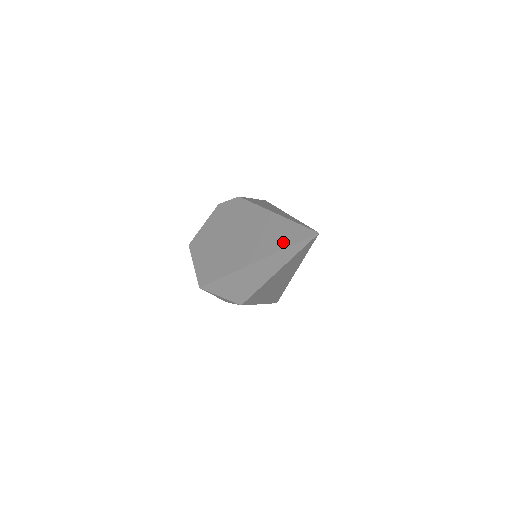
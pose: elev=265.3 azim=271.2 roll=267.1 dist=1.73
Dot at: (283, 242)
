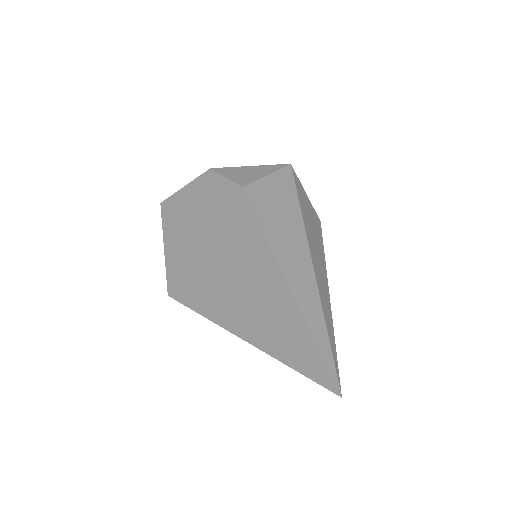
Dot at: (287, 353)
